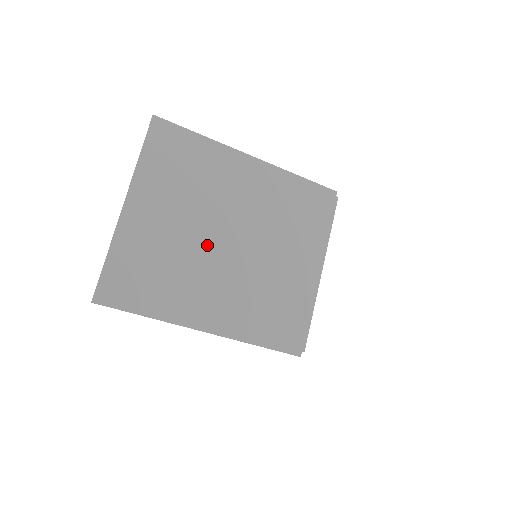
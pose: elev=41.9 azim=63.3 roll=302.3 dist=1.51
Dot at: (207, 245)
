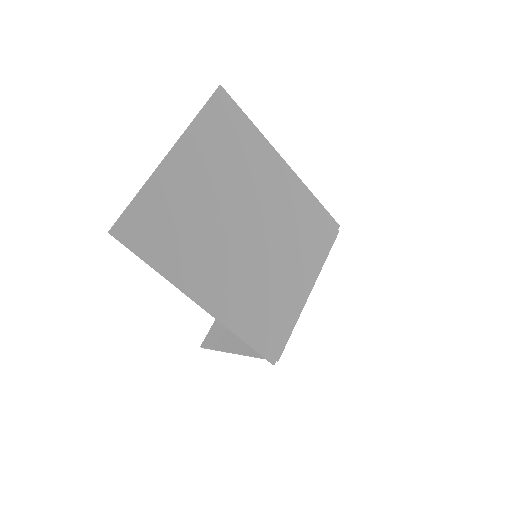
Dot at: (229, 224)
